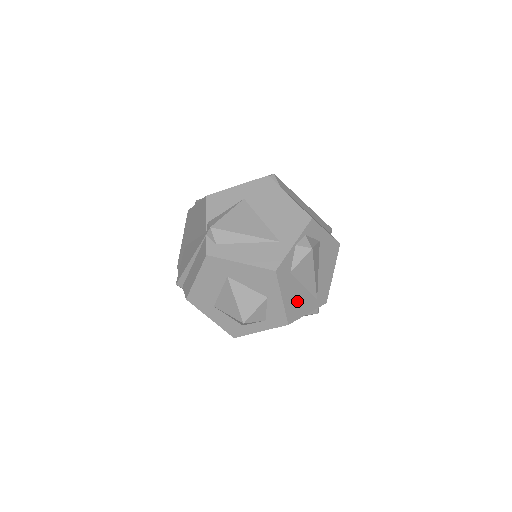
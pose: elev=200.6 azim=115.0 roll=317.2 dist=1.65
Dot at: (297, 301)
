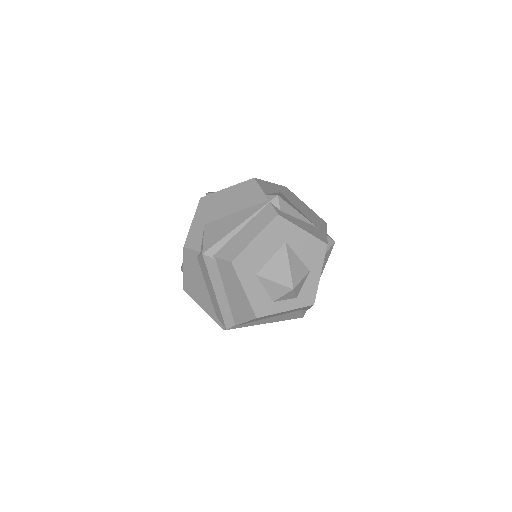
Dot at: occluded
